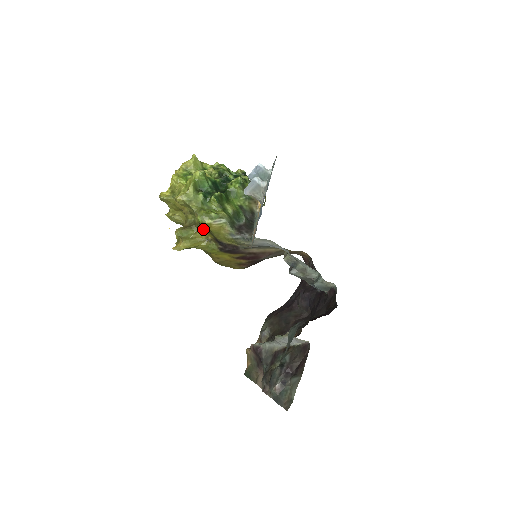
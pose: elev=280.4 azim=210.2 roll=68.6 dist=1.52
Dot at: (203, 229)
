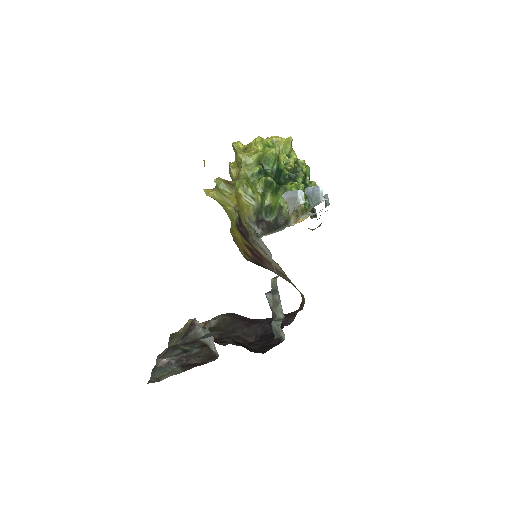
Dot at: occluded
